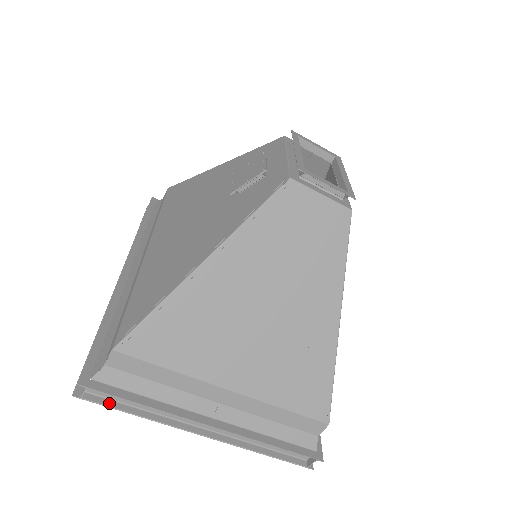
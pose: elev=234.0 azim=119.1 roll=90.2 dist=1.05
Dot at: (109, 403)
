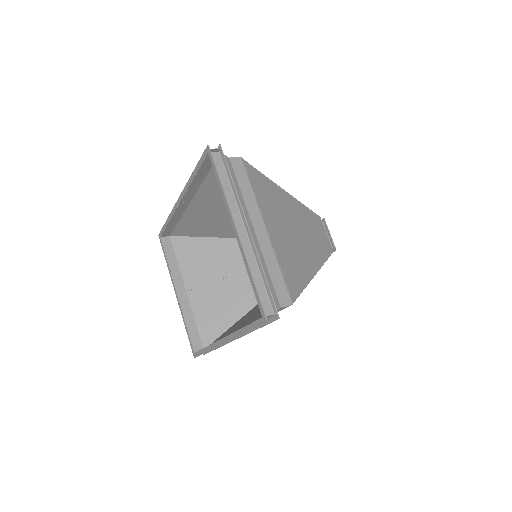
Dot at: (215, 167)
